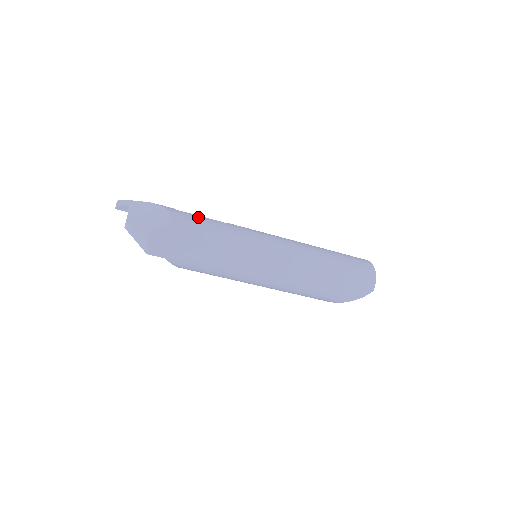
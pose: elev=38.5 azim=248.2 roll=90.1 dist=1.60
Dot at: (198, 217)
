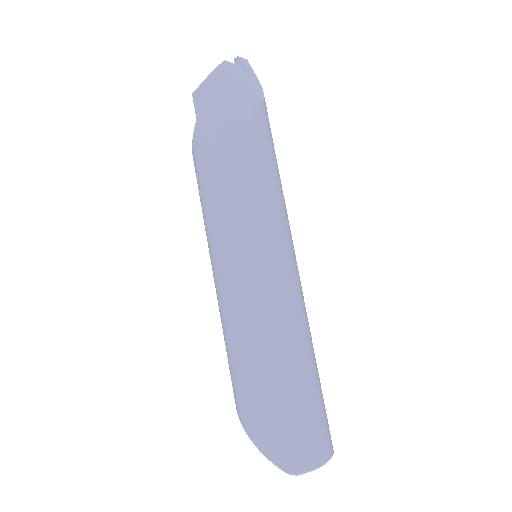
Dot at: (272, 144)
